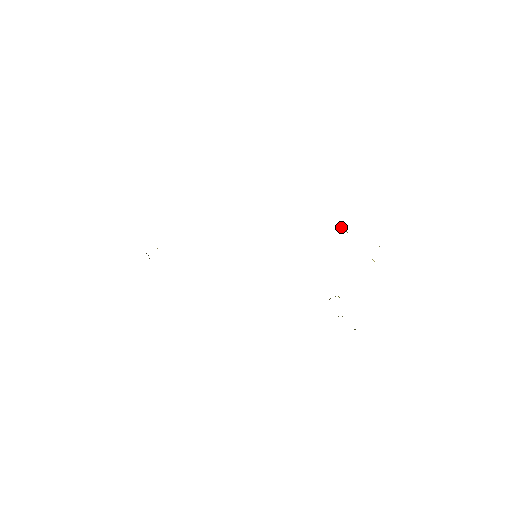
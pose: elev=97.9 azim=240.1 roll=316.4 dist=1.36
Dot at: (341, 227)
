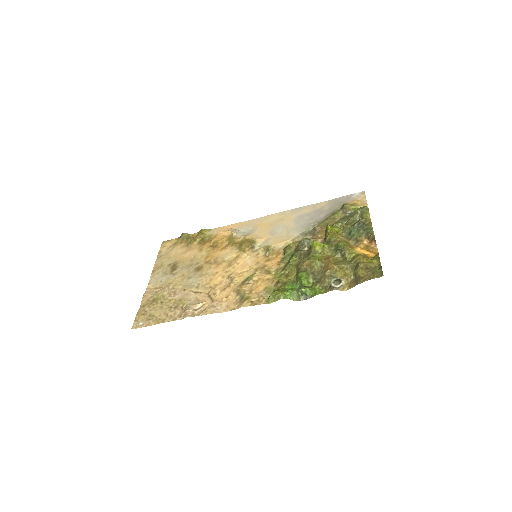
Dot at: (303, 290)
